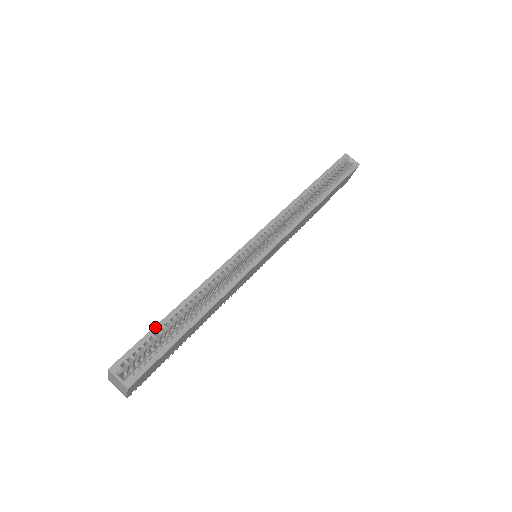
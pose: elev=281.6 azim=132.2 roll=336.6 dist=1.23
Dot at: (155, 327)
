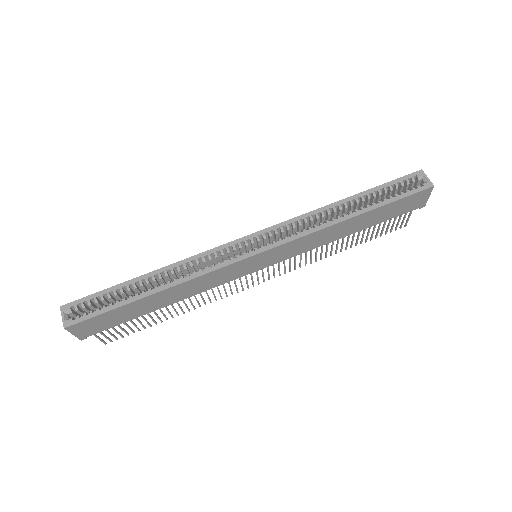
Dot at: (113, 286)
